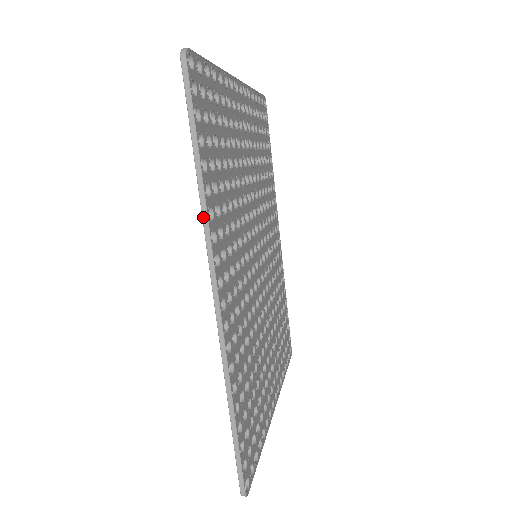
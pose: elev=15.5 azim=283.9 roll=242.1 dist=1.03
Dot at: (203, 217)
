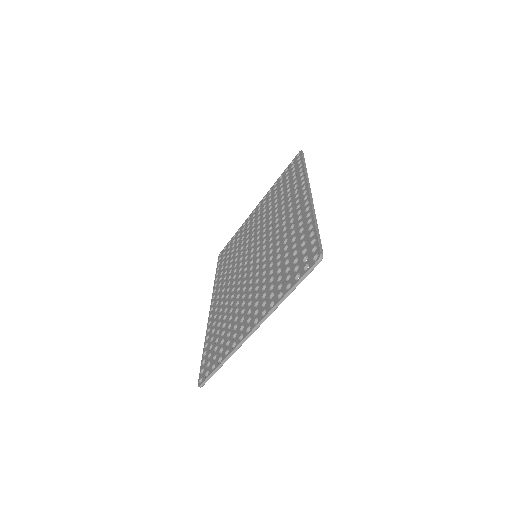
Dot at: (306, 175)
